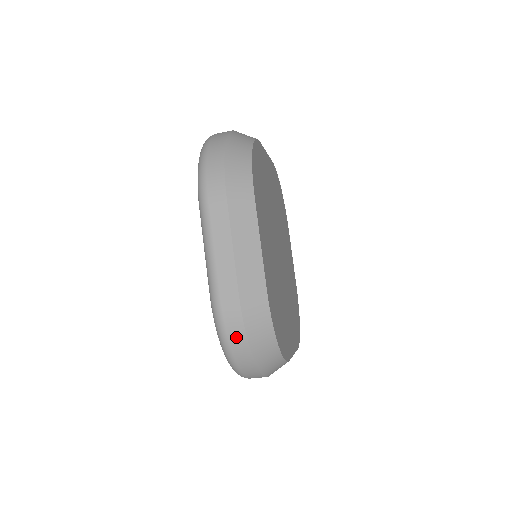
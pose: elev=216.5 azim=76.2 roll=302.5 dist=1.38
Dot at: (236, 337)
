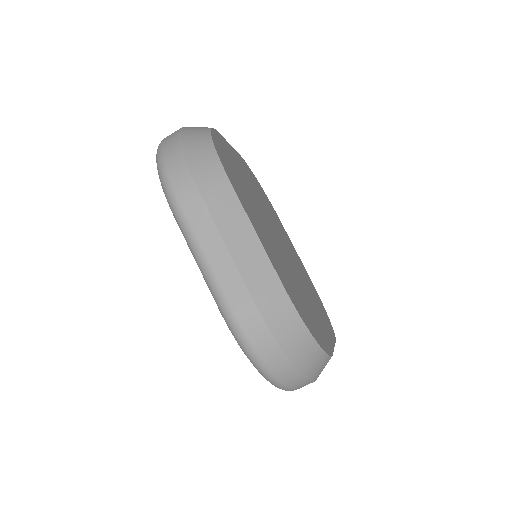
Dot at: (265, 347)
